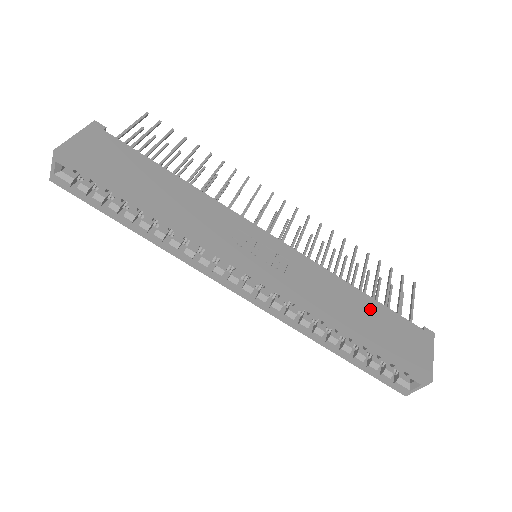
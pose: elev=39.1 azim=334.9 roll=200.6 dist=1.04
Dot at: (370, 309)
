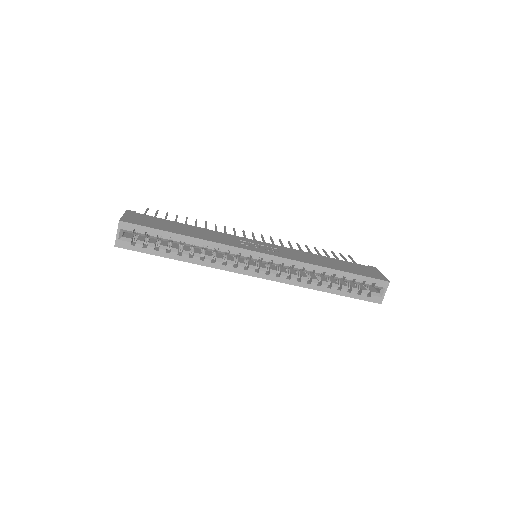
Dot at: (335, 261)
